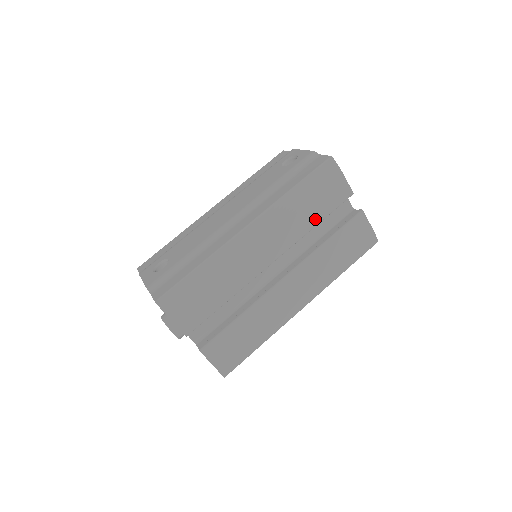
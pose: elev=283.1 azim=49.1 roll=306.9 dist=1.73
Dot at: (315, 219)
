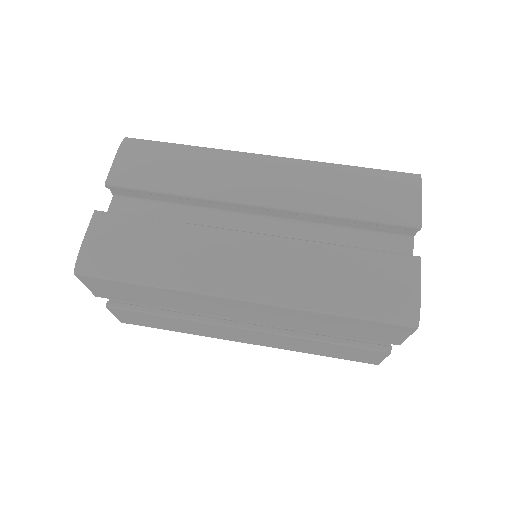
Dot at: (347, 209)
